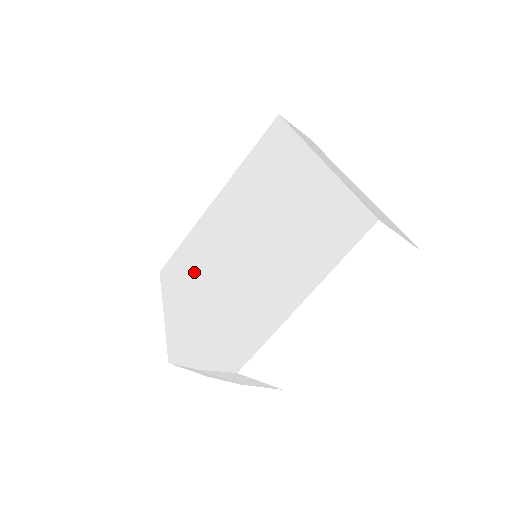
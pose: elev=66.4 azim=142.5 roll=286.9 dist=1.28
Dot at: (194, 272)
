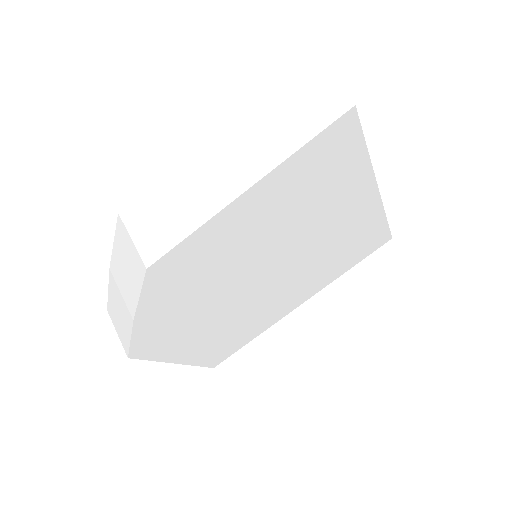
Dot at: occluded
